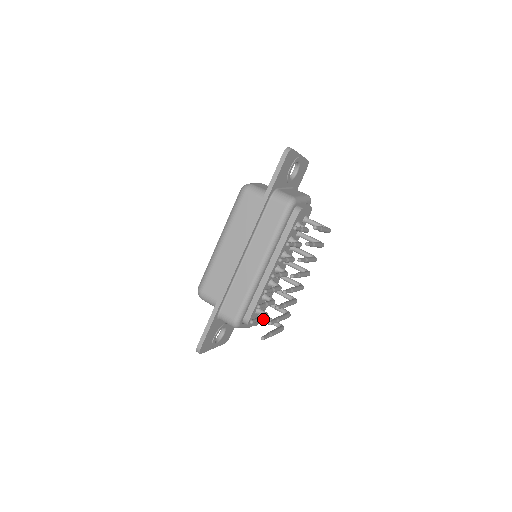
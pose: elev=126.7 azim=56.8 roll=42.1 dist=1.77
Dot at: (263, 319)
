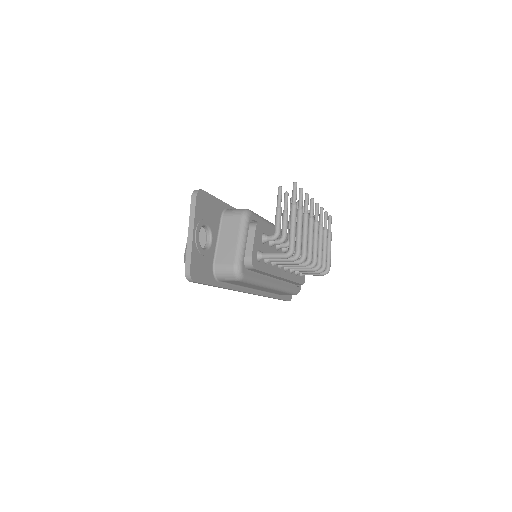
Dot at: occluded
